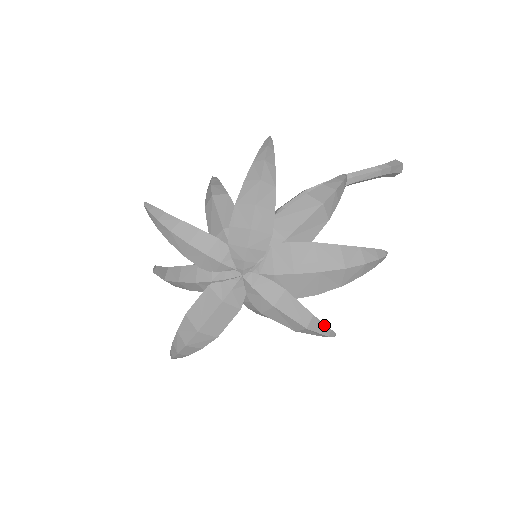
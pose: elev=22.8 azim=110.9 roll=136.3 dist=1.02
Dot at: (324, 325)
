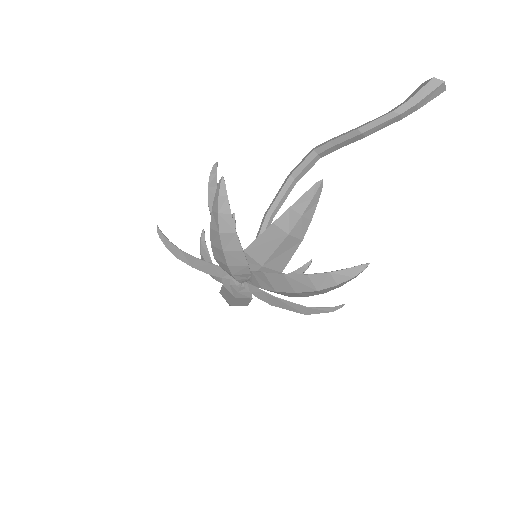
Dot at: (324, 308)
